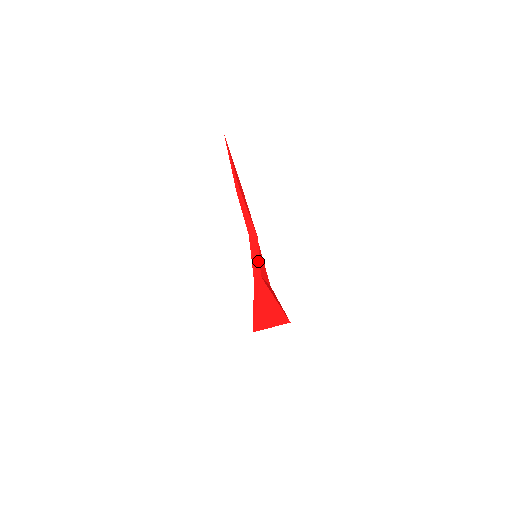
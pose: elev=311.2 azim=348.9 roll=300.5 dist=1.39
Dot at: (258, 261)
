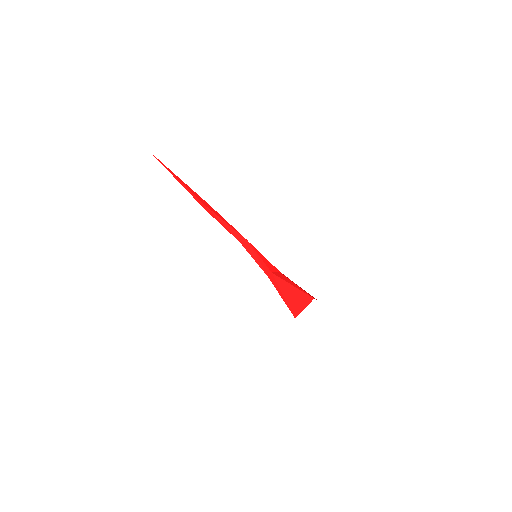
Dot at: (261, 261)
